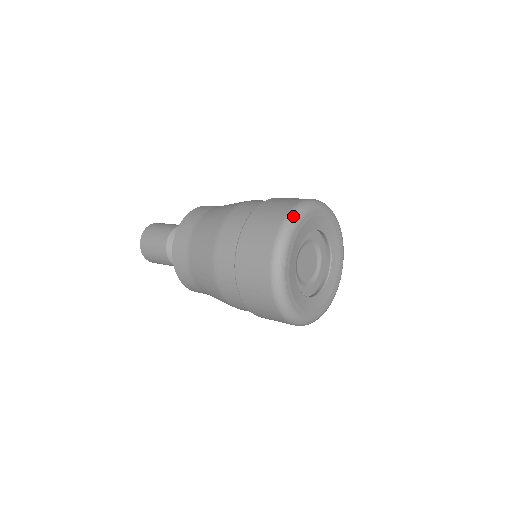
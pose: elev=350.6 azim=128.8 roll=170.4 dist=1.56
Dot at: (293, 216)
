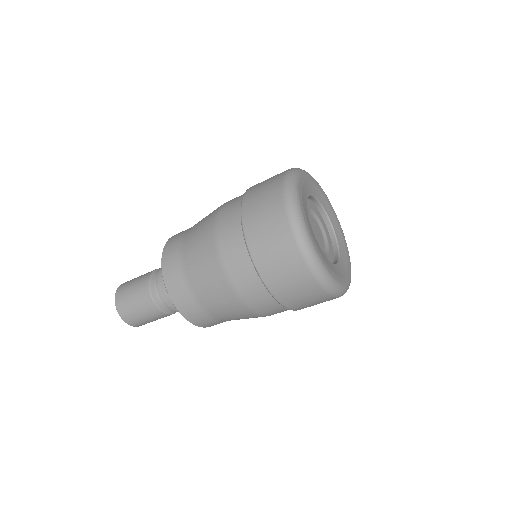
Dot at: occluded
